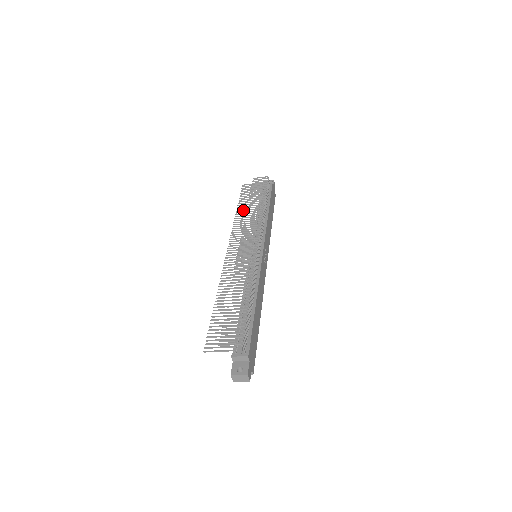
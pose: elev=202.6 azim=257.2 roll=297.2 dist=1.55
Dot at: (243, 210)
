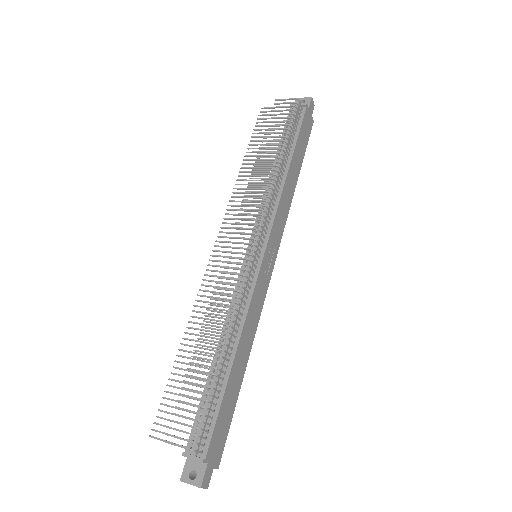
Dot at: (251, 164)
